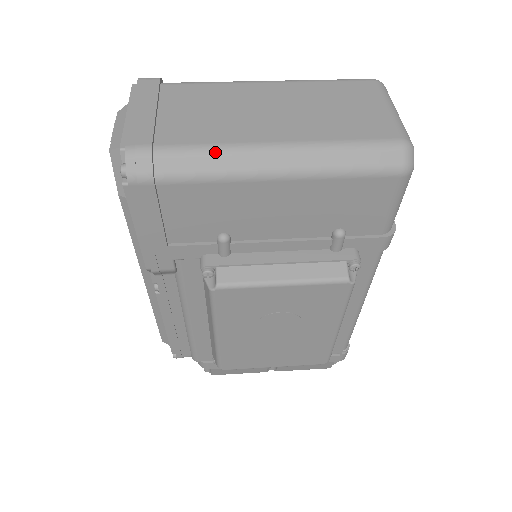
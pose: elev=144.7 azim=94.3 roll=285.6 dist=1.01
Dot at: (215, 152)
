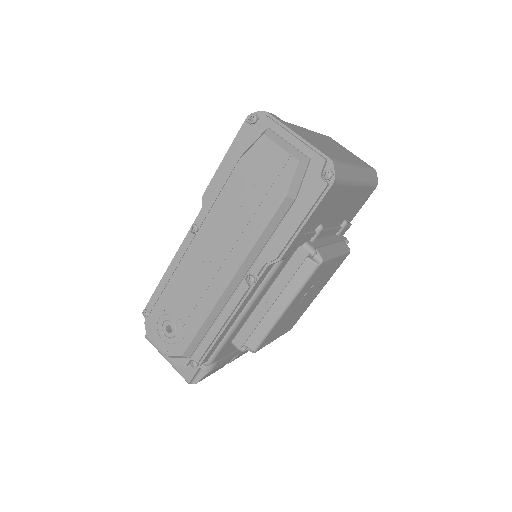
Dot at: (347, 167)
